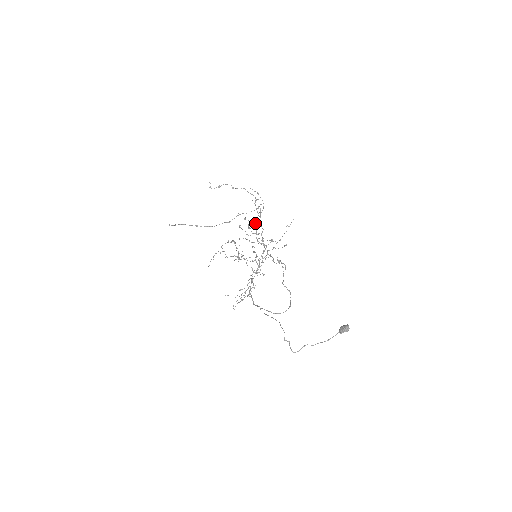
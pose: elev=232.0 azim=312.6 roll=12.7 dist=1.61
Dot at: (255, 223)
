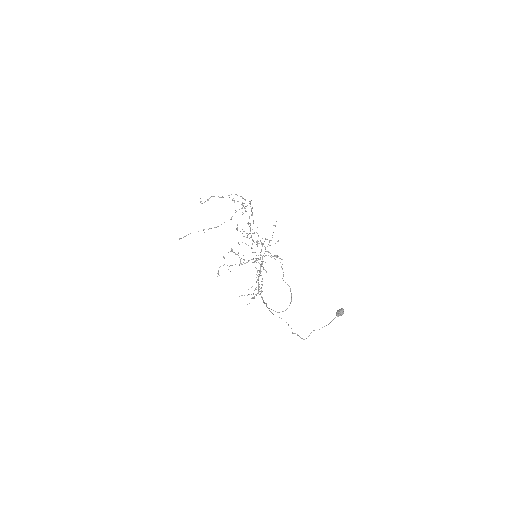
Dot at: (248, 224)
